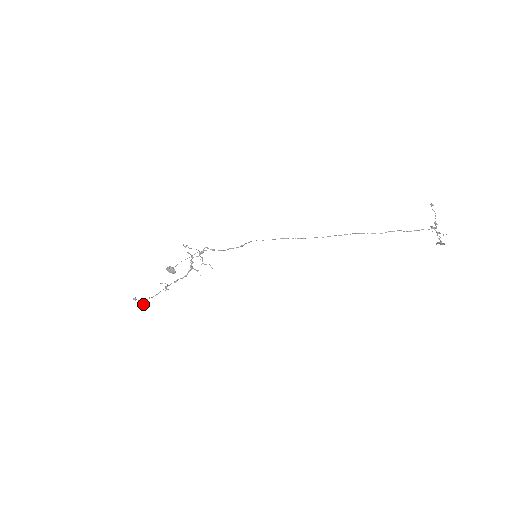
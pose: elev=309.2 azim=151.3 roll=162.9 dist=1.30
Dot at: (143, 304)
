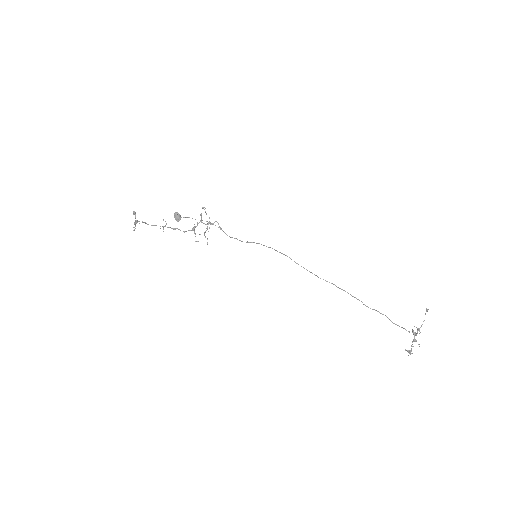
Dot at: occluded
